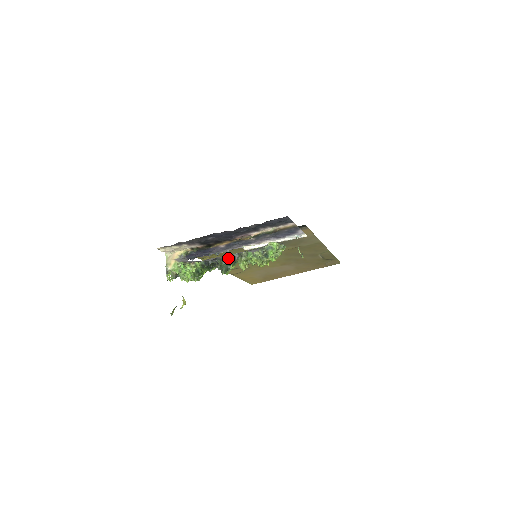
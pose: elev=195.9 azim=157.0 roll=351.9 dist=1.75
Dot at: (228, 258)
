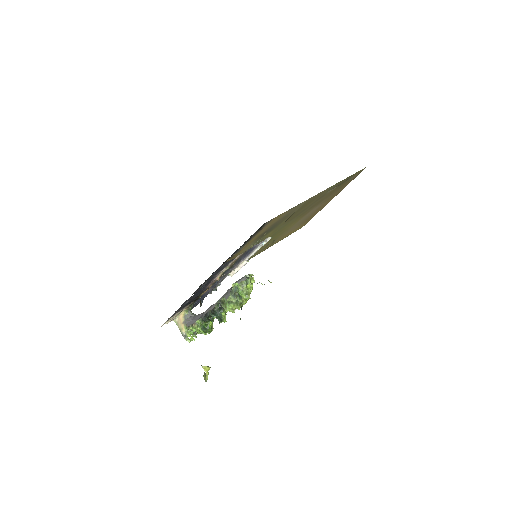
Dot at: (214, 309)
